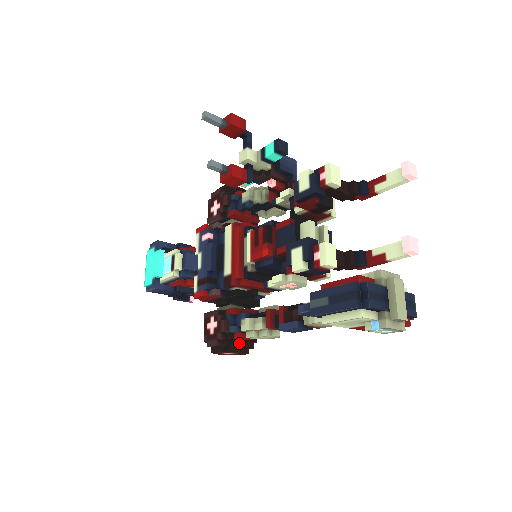
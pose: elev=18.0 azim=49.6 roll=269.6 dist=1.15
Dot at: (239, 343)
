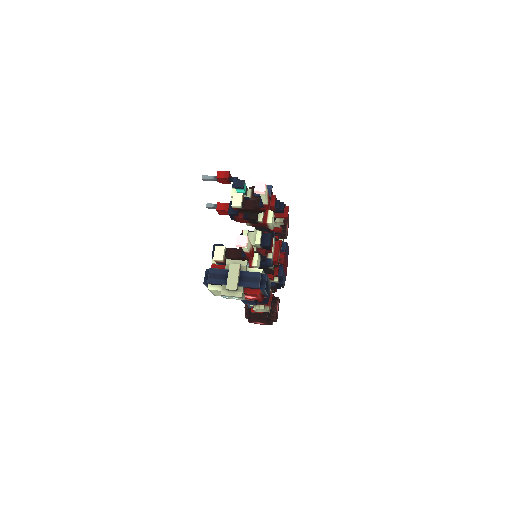
Dot at: (256, 315)
